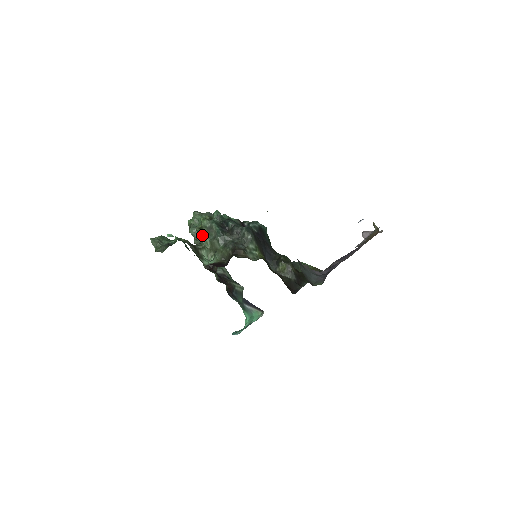
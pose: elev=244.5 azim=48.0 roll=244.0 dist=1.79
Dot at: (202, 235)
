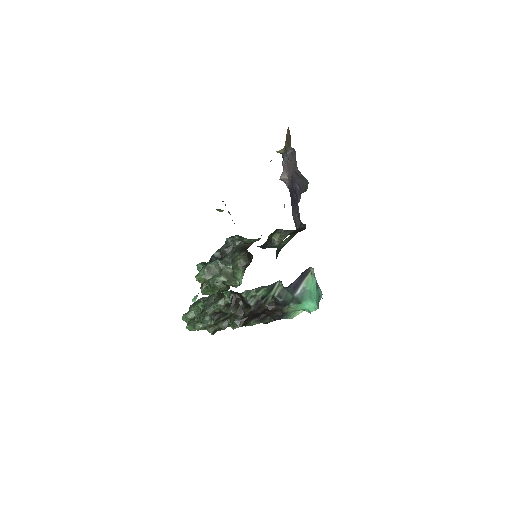
Dot at: (211, 282)
